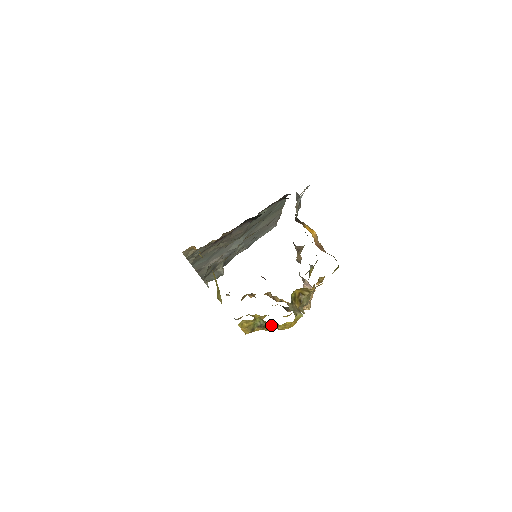
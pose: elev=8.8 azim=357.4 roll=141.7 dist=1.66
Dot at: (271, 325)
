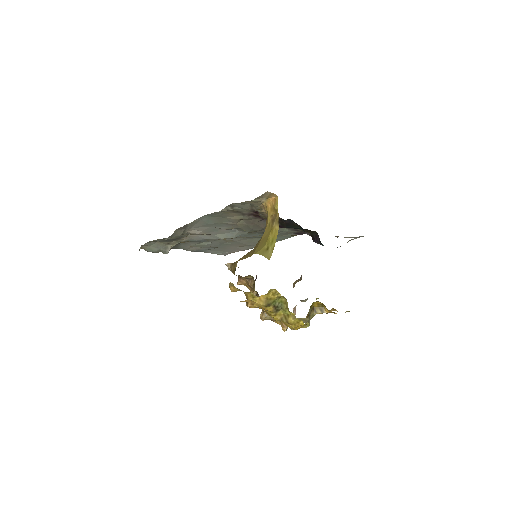
Dot at: (283, 314)
